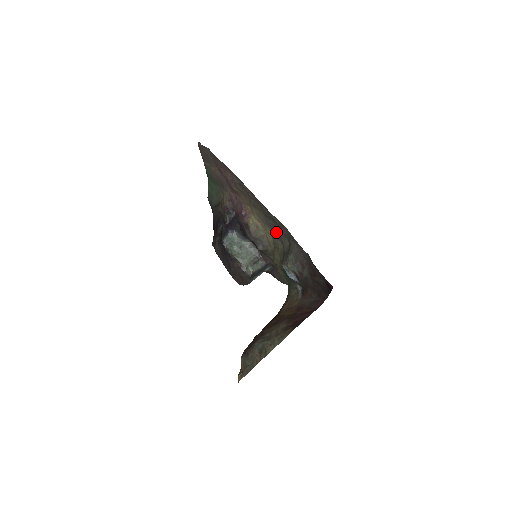
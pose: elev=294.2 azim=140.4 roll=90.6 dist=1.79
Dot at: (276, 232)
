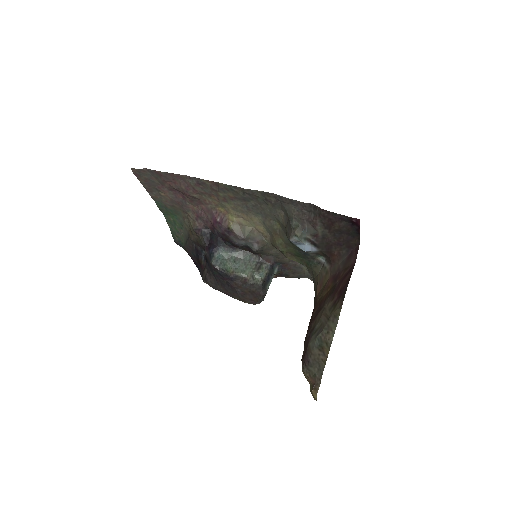
Dot at: (263, 212)
